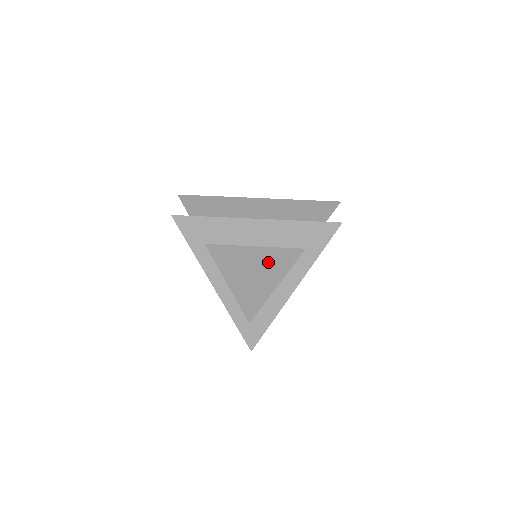
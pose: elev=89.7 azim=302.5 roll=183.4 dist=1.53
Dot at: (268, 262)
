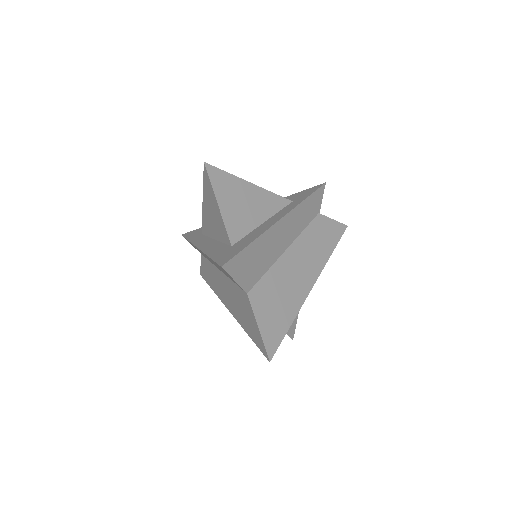
Dot at: occluded
